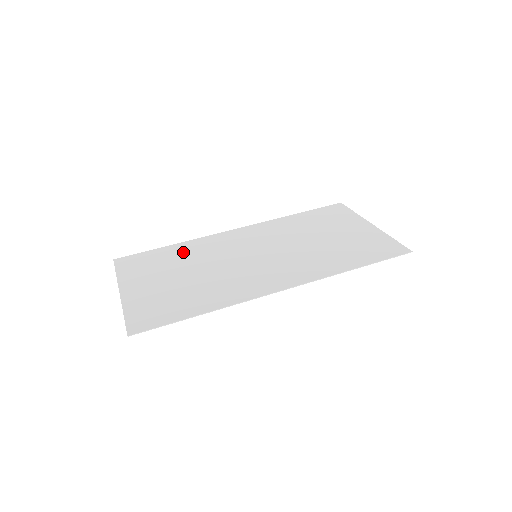
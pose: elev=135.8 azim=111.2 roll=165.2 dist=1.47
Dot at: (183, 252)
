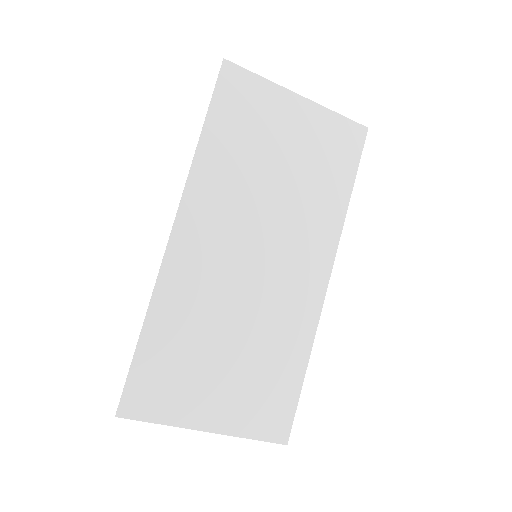
Dot at: (177, 325)
